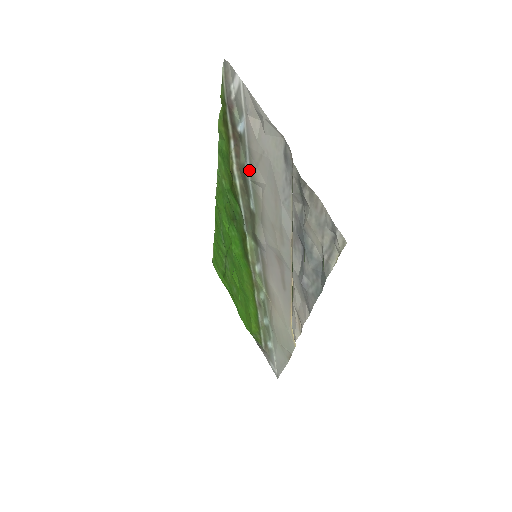
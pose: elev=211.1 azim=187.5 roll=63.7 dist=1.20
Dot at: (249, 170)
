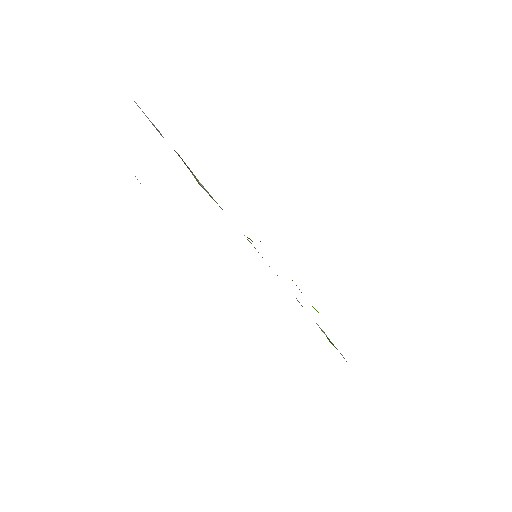
Dot at: occluded
